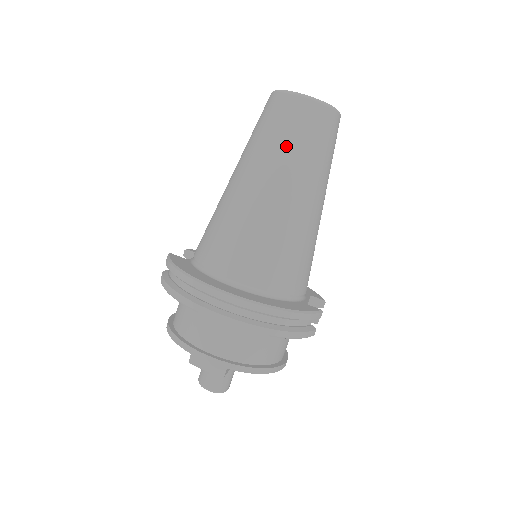
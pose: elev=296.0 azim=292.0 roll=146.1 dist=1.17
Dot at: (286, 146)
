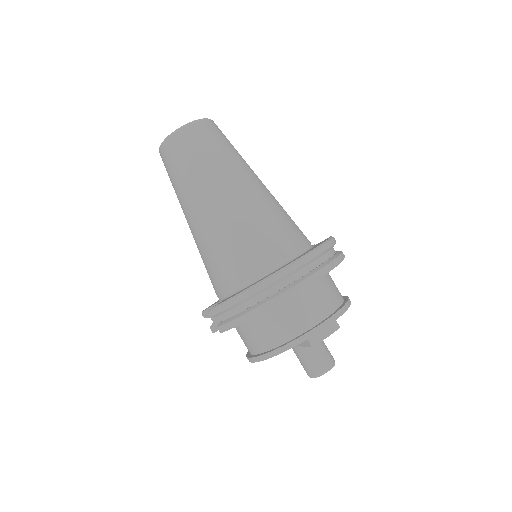
Dot at: (215, 158)
